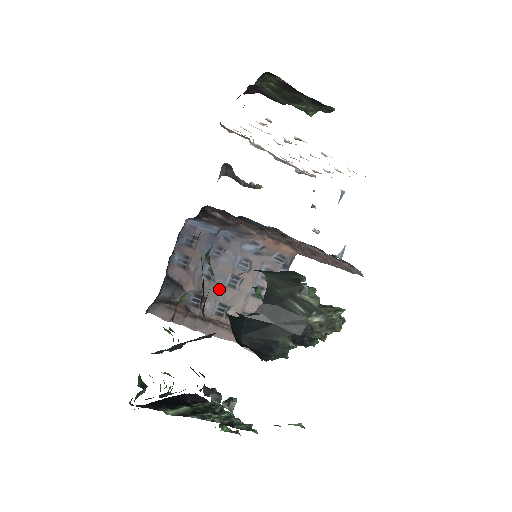
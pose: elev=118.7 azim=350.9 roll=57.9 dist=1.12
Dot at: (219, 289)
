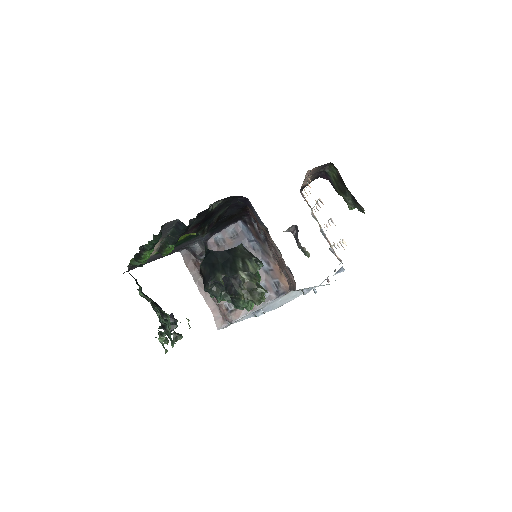
Dot at: occluded
